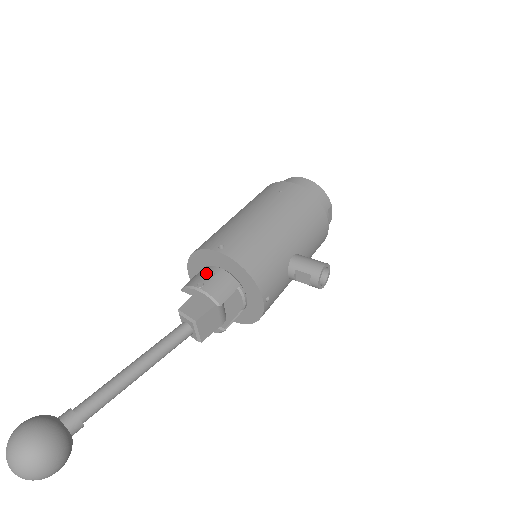
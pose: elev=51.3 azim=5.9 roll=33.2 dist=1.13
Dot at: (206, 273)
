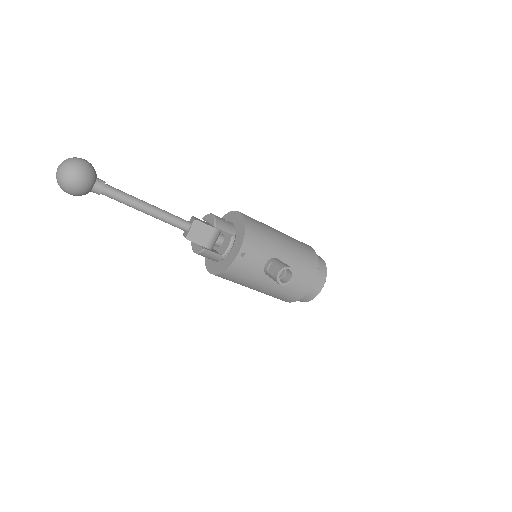
Dot at: occluded
